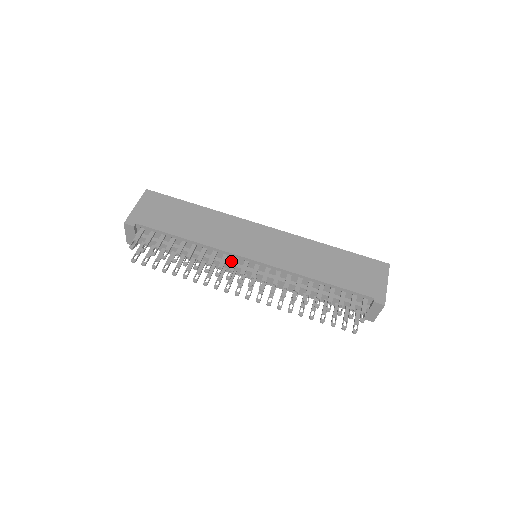
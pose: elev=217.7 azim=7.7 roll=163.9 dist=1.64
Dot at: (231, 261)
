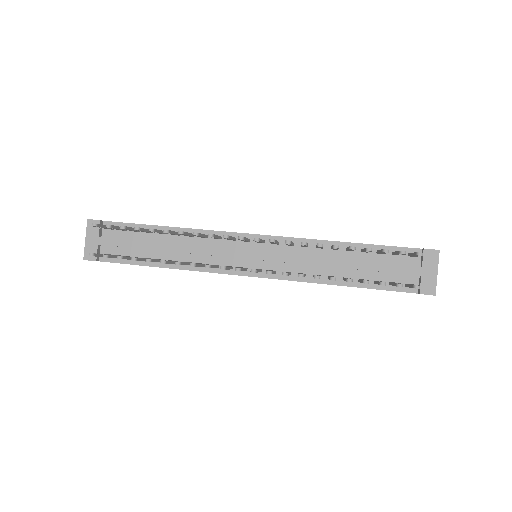
Dot at: (225, 248)
